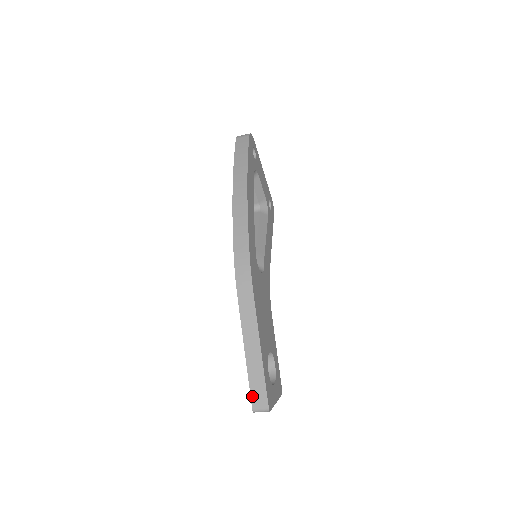
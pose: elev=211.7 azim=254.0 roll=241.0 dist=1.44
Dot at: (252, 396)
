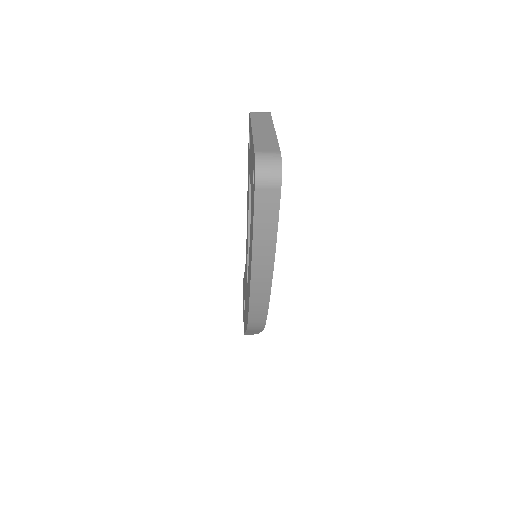
Dot at: occluded
